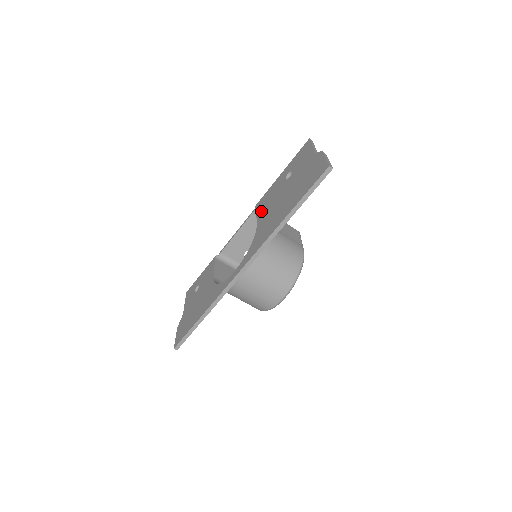
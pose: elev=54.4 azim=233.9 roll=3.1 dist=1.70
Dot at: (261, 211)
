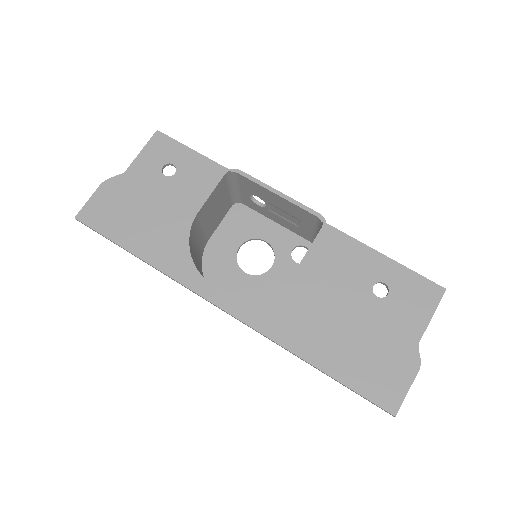
Dot at: (316, 261)
